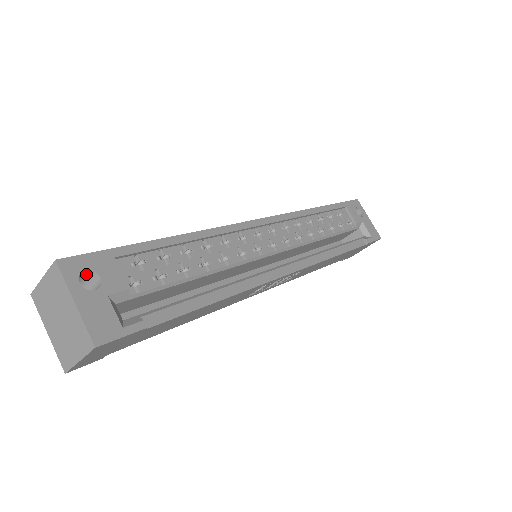
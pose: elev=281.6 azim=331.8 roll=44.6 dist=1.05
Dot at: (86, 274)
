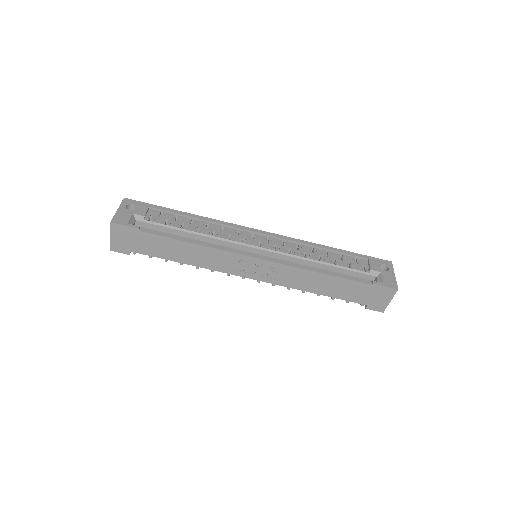
Dot at: (134, 209)
